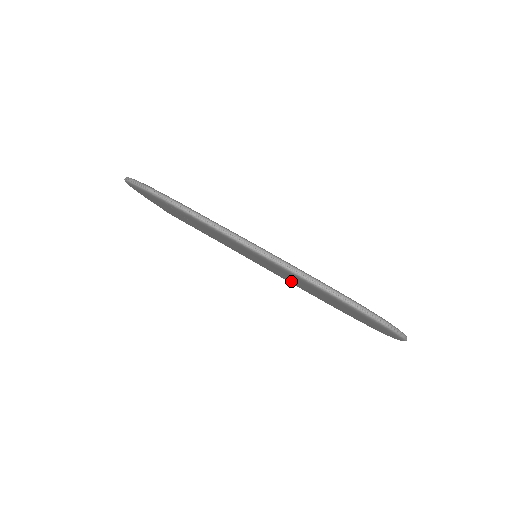
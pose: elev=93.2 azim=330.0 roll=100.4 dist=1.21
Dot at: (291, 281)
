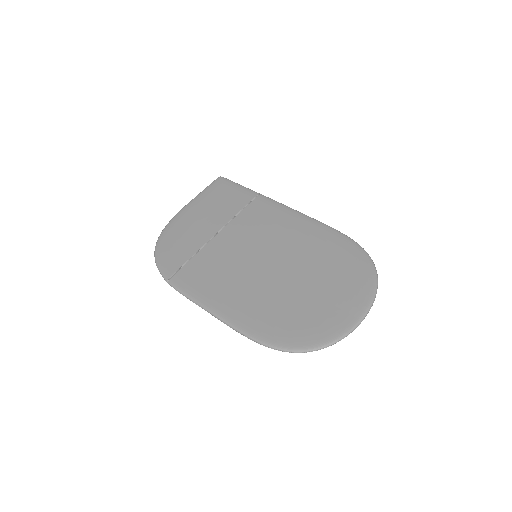
Dot at: occluded
